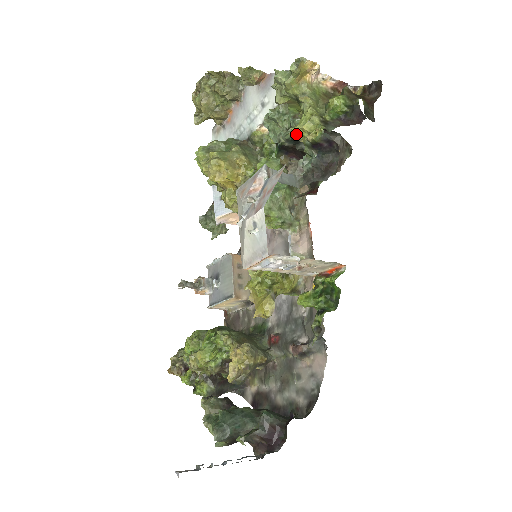
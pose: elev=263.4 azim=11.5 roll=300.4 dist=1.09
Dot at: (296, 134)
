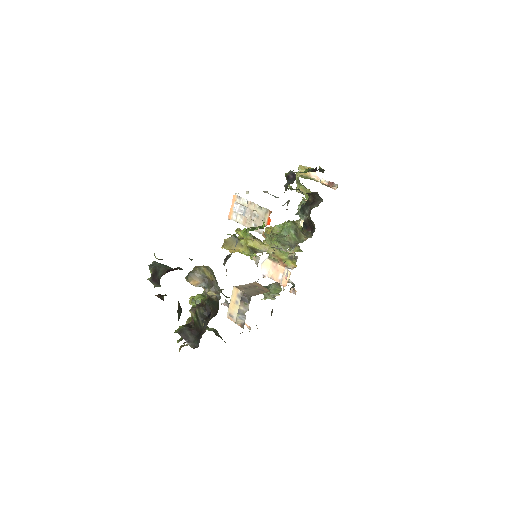
Dot at: occluded
